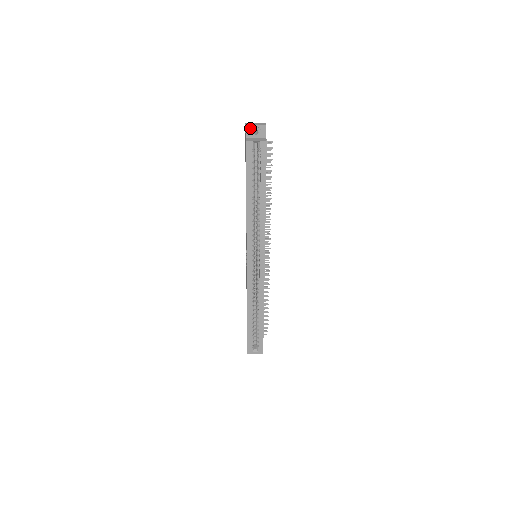
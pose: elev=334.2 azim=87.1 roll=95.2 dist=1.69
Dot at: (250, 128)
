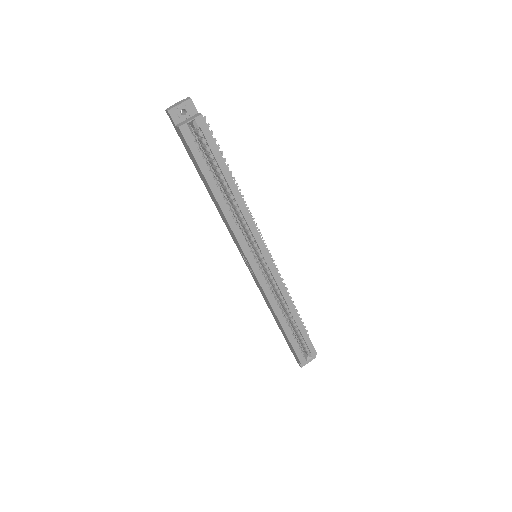
Dot at: (174, 111)
